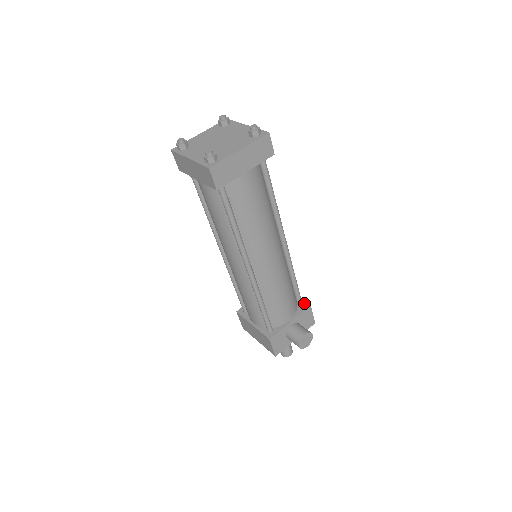
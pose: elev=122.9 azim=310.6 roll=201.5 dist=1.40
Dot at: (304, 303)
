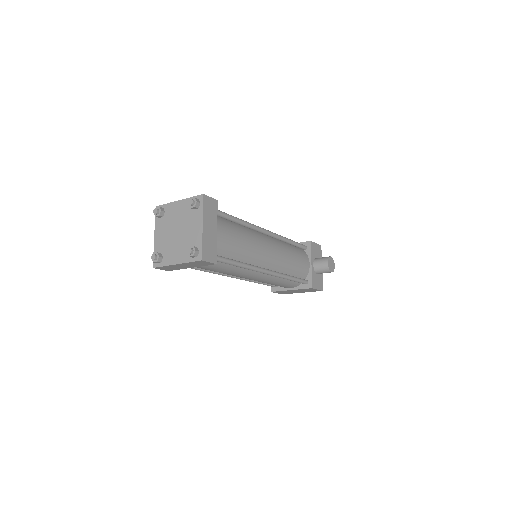
Dot at: (305, 244)
